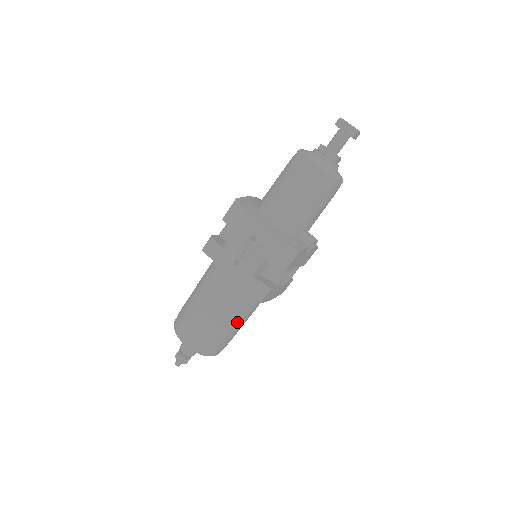
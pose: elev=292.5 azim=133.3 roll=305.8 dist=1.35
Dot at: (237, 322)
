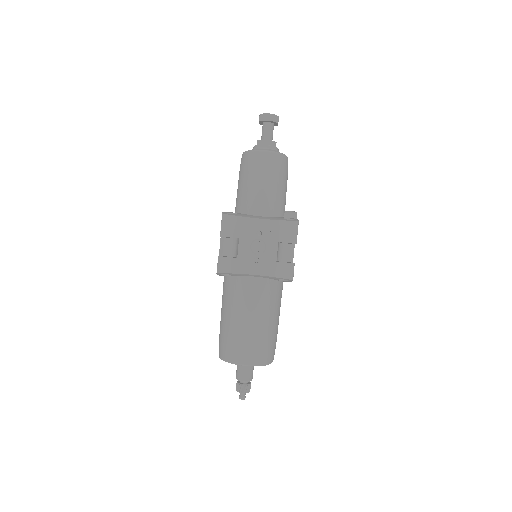
Dot at: (277, 316)
